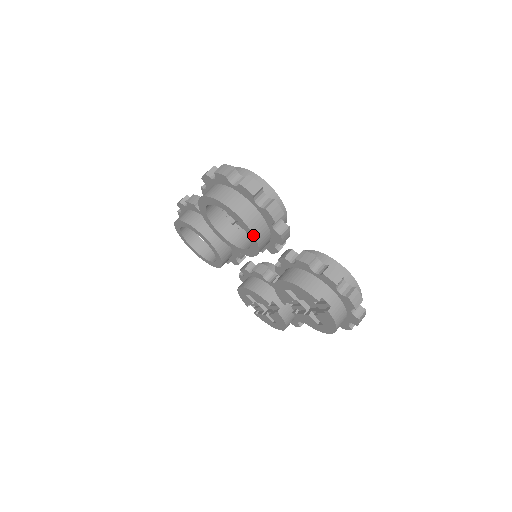
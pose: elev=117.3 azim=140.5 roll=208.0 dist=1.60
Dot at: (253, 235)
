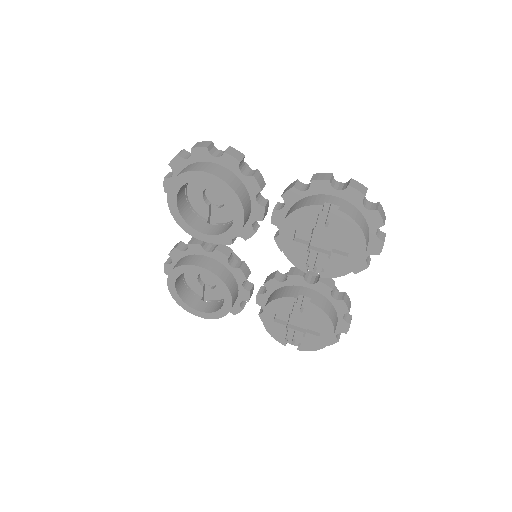
Dot at: (226, 183)
